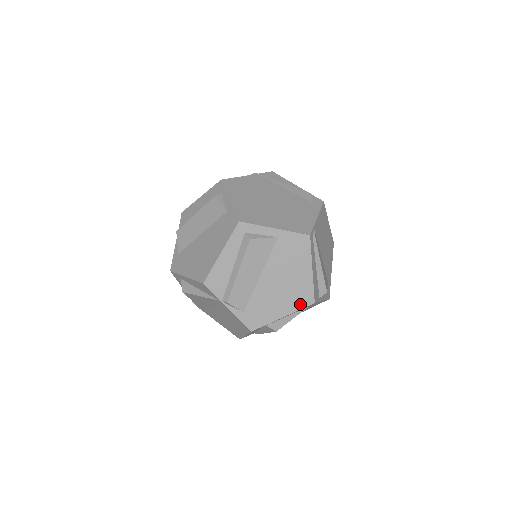
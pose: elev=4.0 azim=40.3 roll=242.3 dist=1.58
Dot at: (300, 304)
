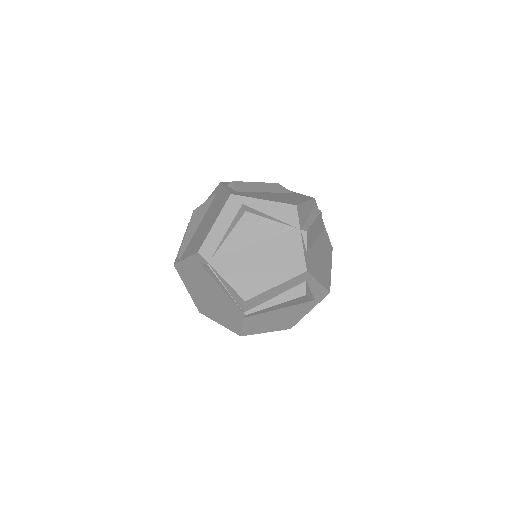
Dot at: (325, 284)
